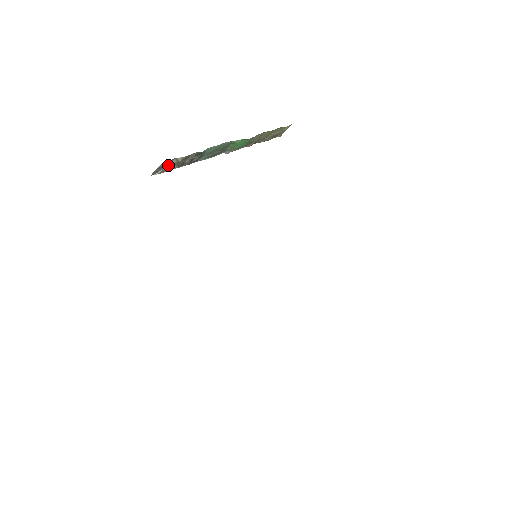
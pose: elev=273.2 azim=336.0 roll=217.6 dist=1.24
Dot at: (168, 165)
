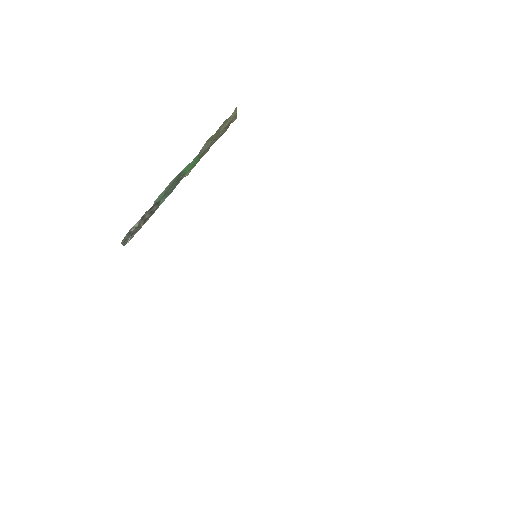
Dot at: (131, 233)
